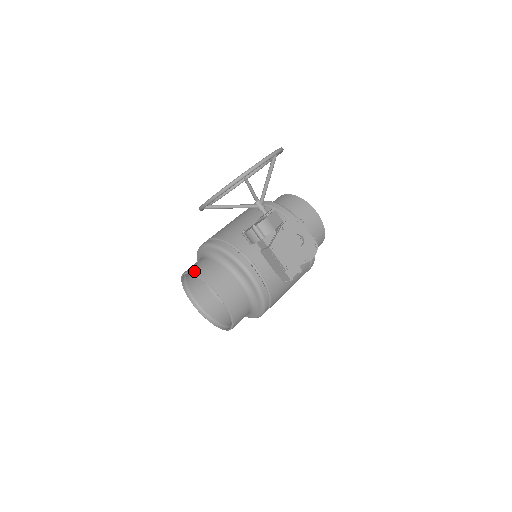
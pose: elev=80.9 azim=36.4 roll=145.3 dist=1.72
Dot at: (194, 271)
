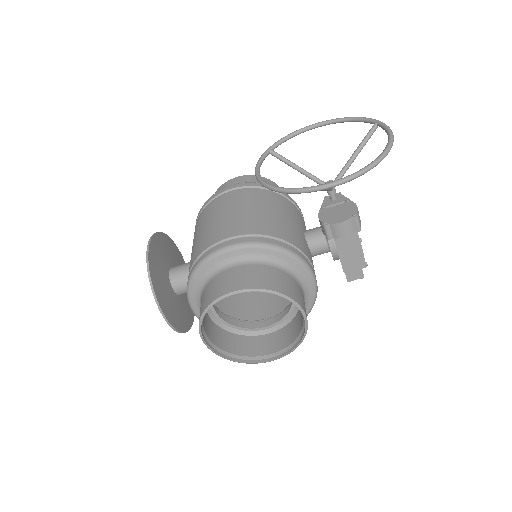
Dot at: (262, 285)
